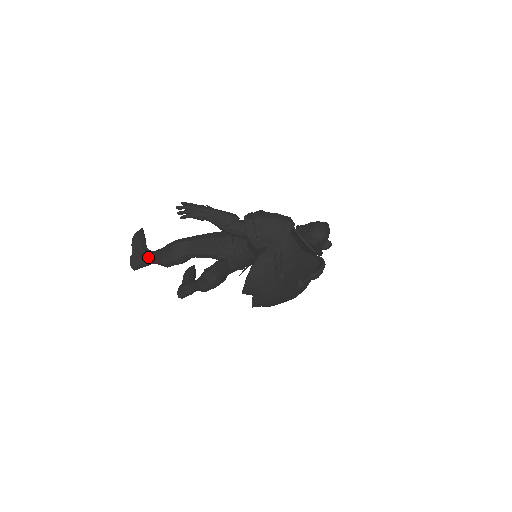
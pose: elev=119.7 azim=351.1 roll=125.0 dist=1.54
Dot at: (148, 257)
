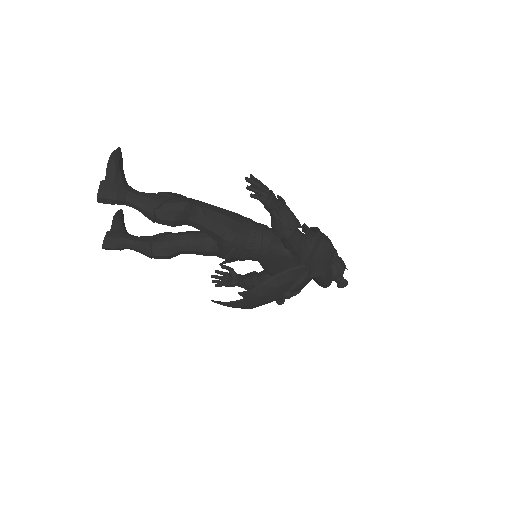
Dot at: (132, 197)
